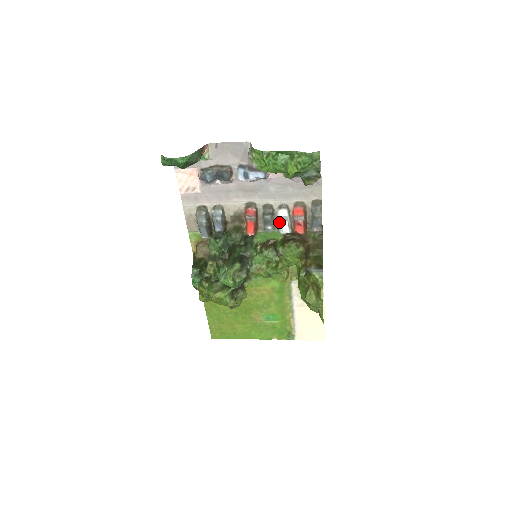
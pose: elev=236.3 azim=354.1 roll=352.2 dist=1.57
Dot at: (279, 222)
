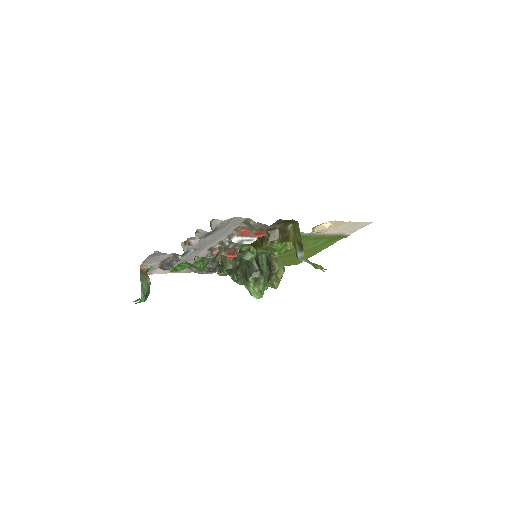
Dot at: (241, 243)
